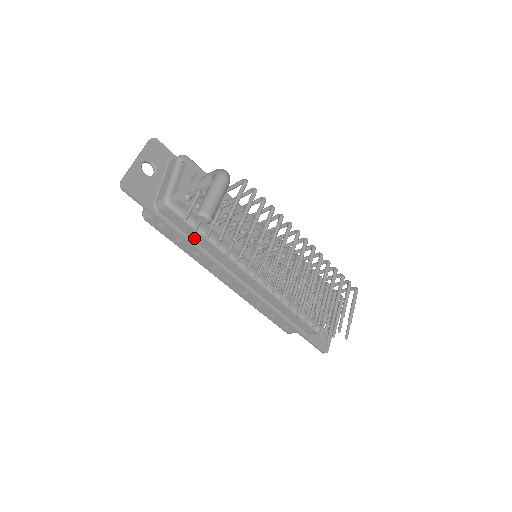
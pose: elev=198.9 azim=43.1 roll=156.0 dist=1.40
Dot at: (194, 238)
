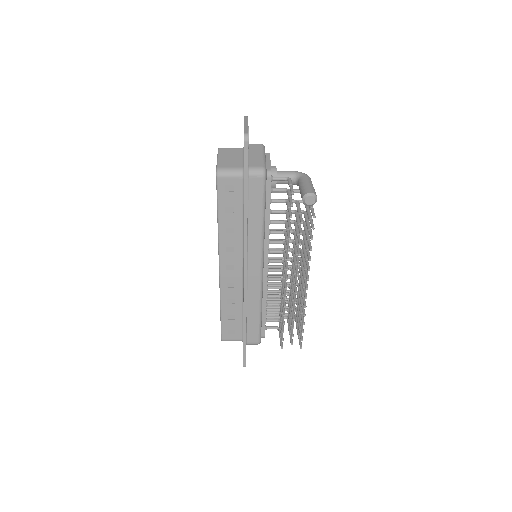
Dot at: (252, 214)
